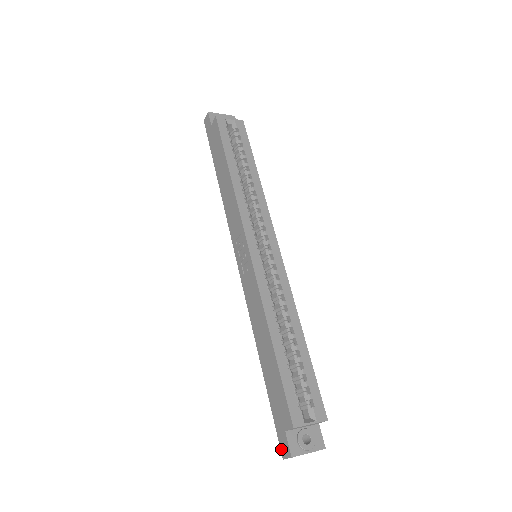
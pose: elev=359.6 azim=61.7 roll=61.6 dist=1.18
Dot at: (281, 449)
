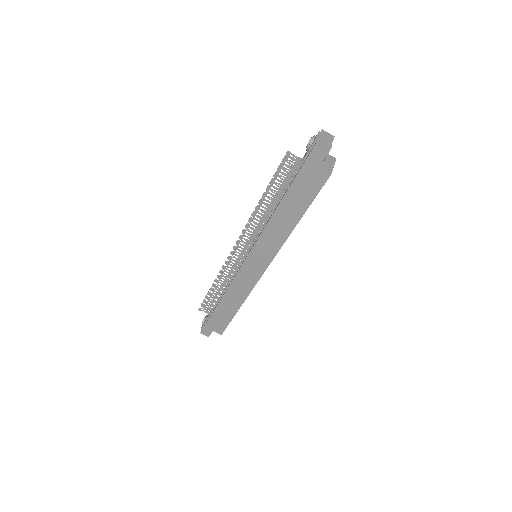
Dot at: (203, 331)
